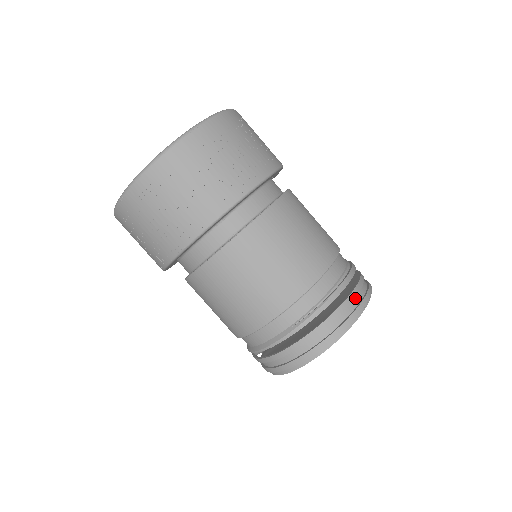
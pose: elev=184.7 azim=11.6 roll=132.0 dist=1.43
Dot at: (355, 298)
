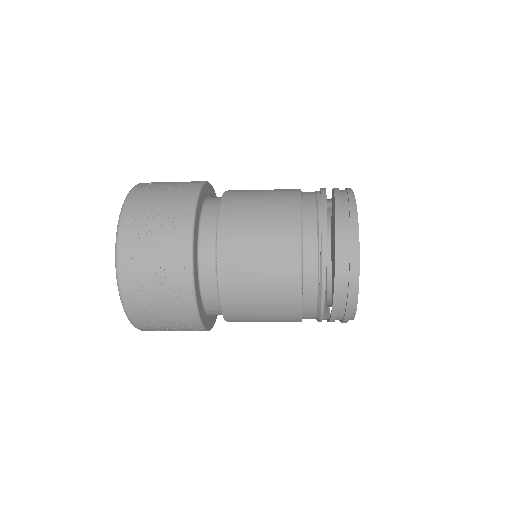
Dot at: (343, 221)
